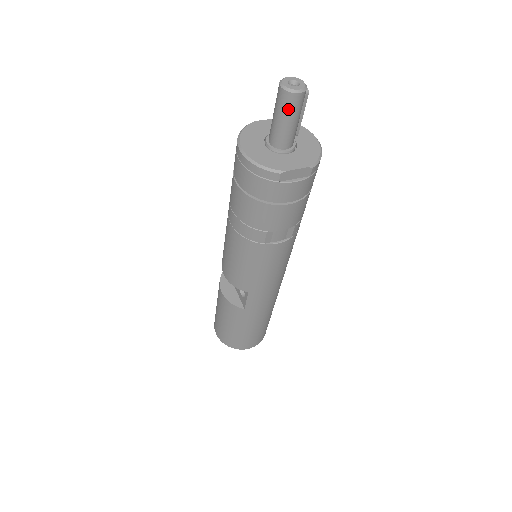
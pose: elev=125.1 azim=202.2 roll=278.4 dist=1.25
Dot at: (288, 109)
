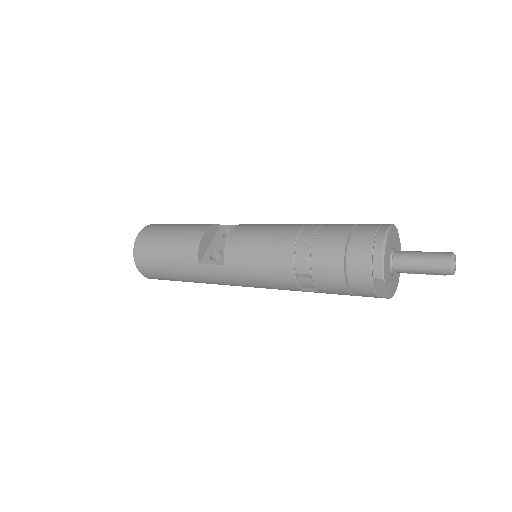
Dot at: (435, 267)
